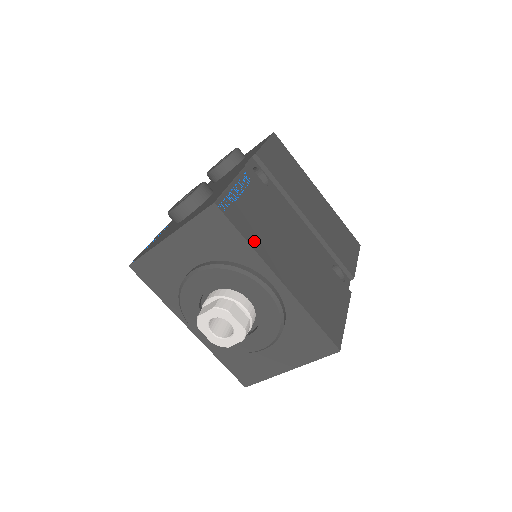
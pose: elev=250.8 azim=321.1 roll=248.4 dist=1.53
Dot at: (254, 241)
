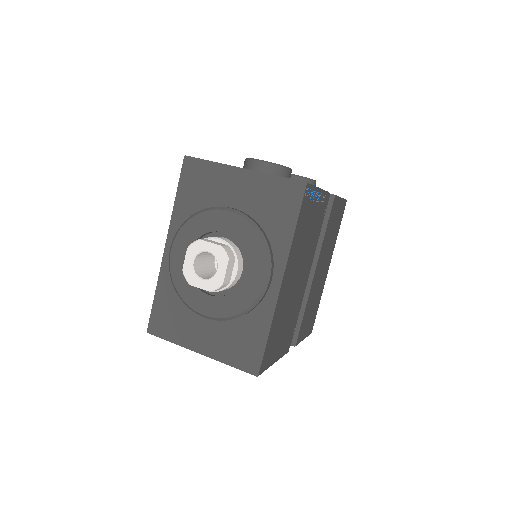
Dot at: (296, 237)
